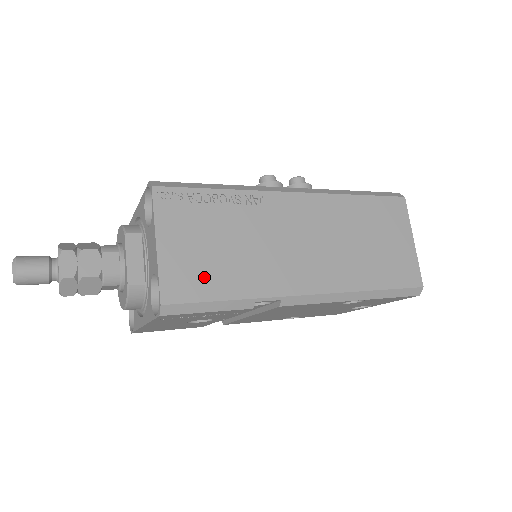
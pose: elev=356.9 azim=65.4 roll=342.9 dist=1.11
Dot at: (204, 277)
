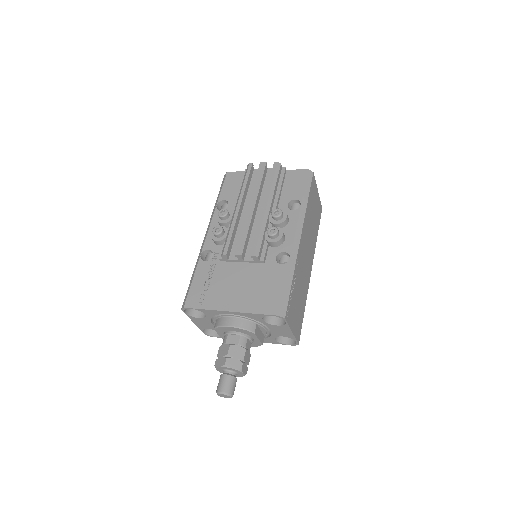
Dot at: (300, 318)
